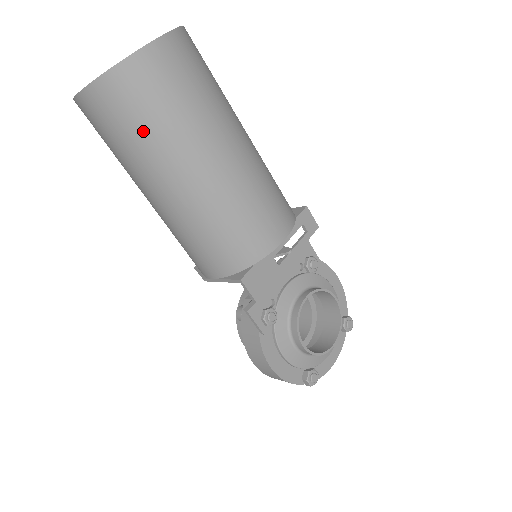
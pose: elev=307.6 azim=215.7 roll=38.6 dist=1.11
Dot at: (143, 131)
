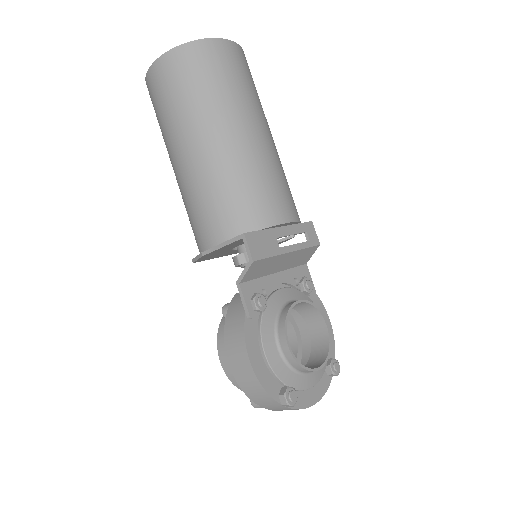
Dot at: (197, 91)
